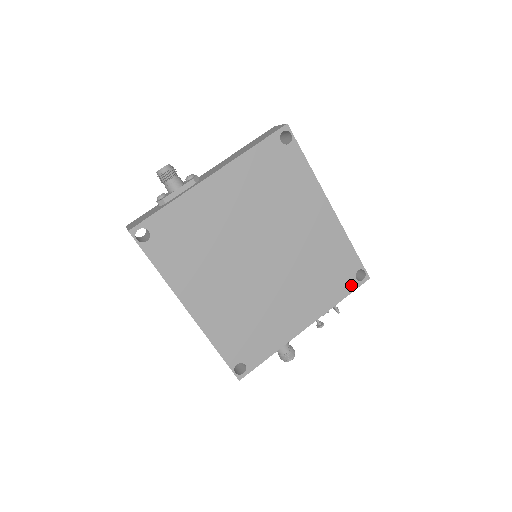
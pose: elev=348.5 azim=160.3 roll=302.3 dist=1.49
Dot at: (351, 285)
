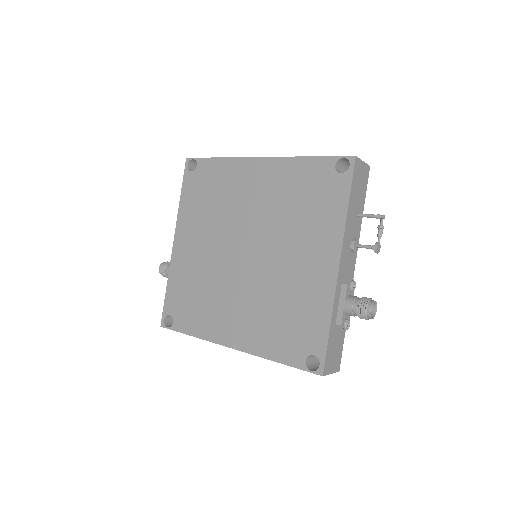
Dot at: (343, 184)
